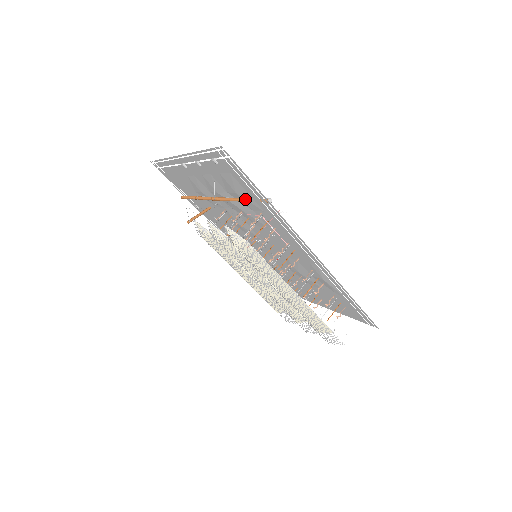
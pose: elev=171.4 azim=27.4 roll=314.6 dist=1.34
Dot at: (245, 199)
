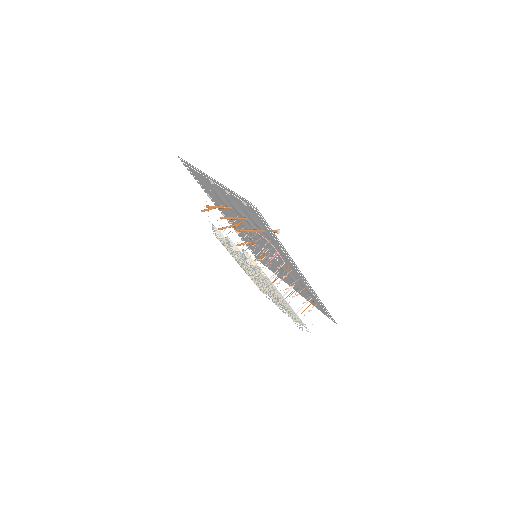
Dot at: (261, 231)
